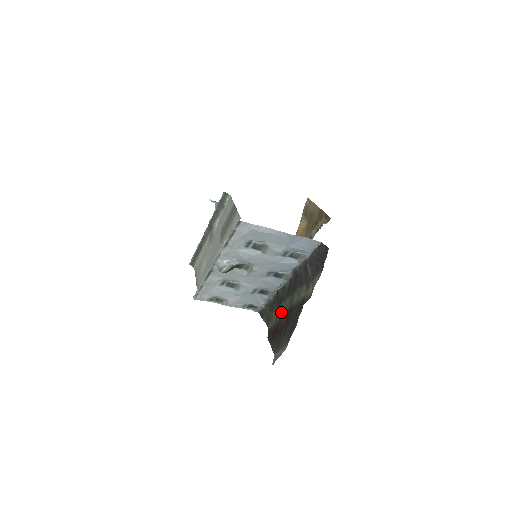
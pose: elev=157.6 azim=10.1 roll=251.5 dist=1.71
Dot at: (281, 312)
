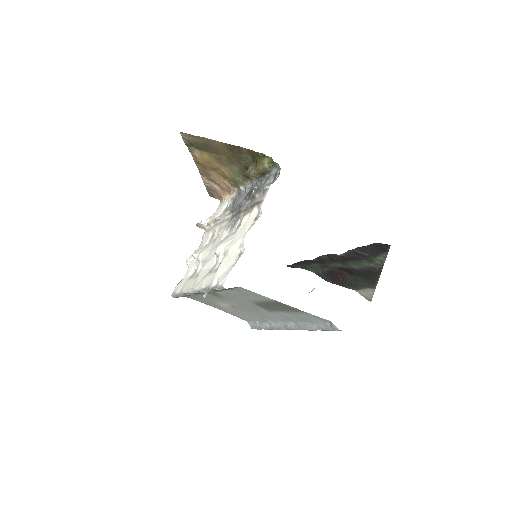
Dot at: (328, 267)
